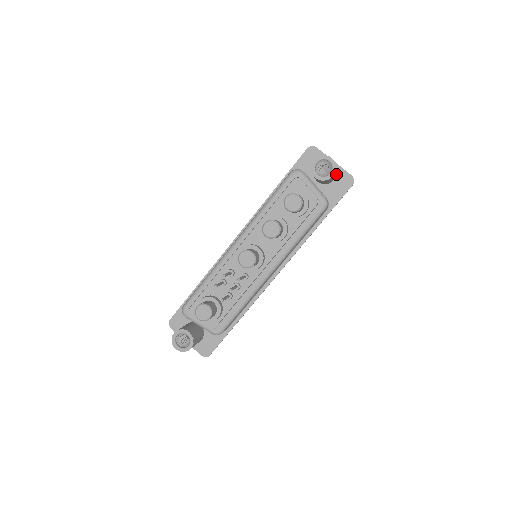
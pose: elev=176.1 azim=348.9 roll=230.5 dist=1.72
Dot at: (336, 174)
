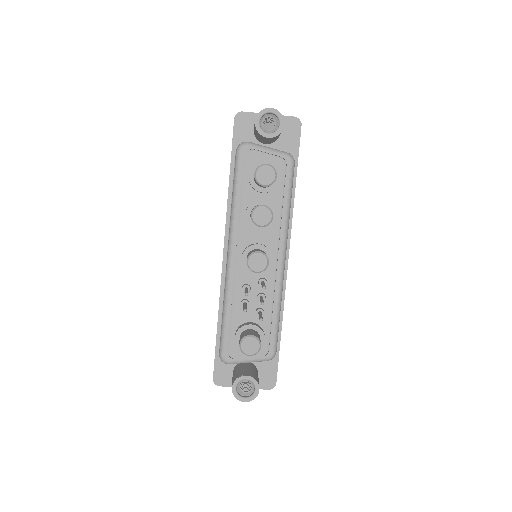
Dot at: occluded
